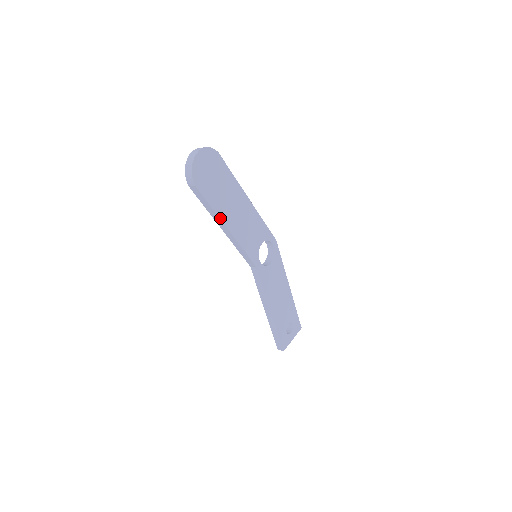
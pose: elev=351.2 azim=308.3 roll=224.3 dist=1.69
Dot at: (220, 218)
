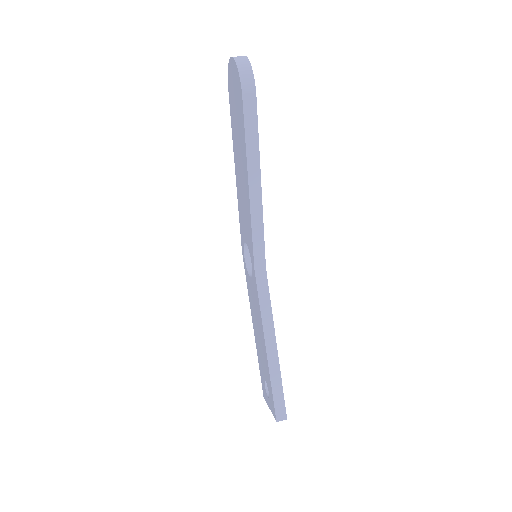
Dot at: (259, 163)
